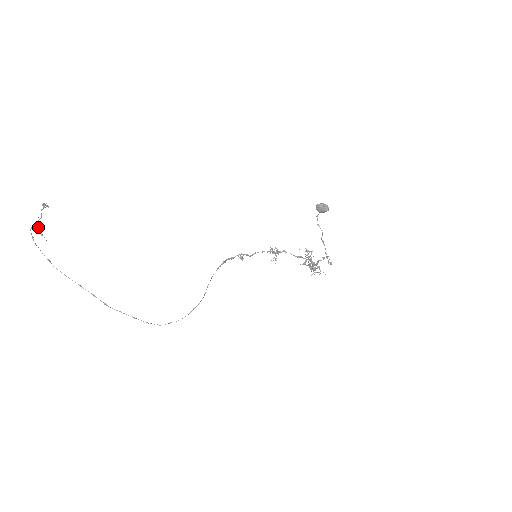
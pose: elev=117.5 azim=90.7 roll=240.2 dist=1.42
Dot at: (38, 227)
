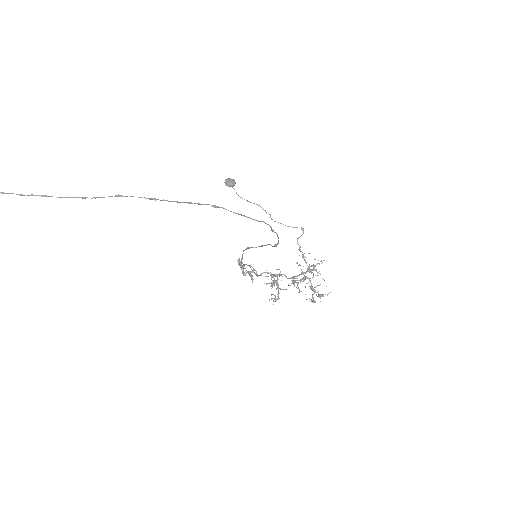
Dot at: out of frame
